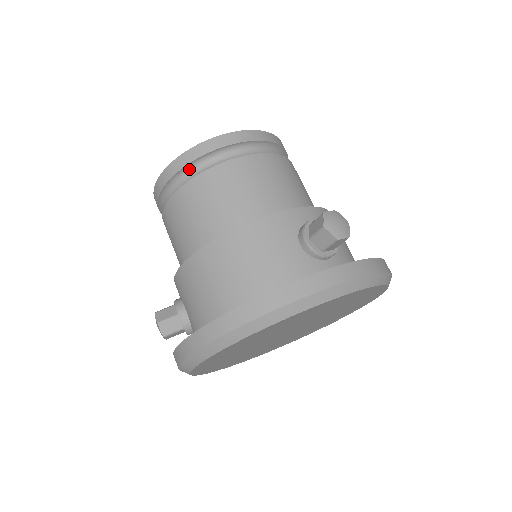
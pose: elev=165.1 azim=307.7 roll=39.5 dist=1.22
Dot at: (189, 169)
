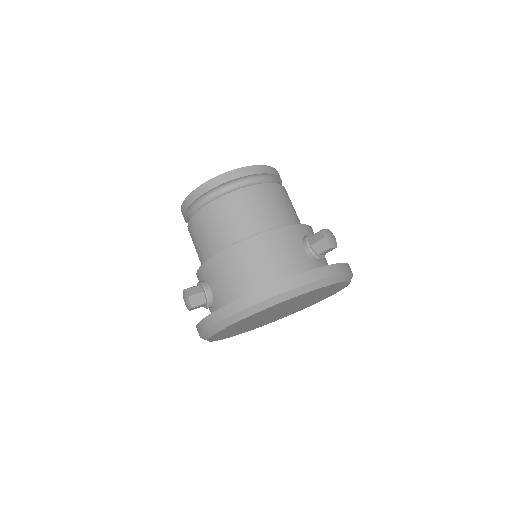
Dot at: (224, 186)
